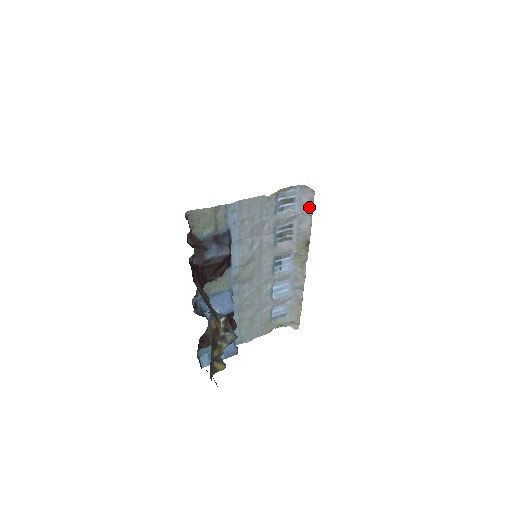
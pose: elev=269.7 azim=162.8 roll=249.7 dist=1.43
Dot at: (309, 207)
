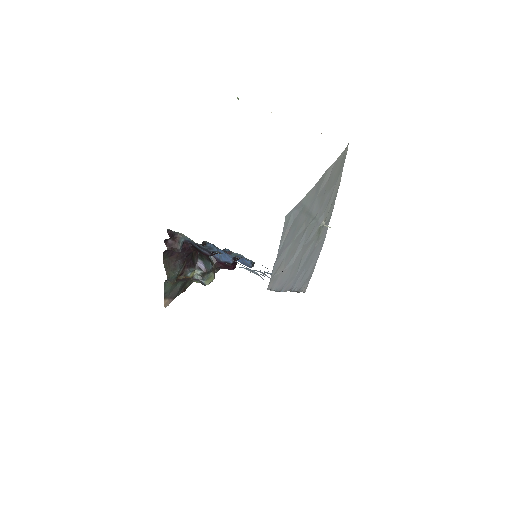
Dot at: occluded
